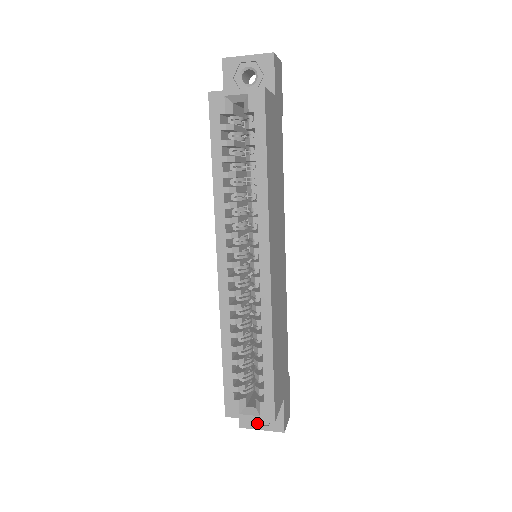
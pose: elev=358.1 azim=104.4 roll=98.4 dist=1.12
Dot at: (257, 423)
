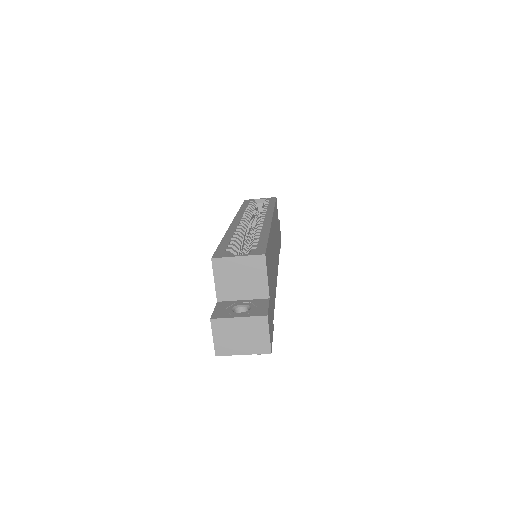
Dot at: (234, 314)
